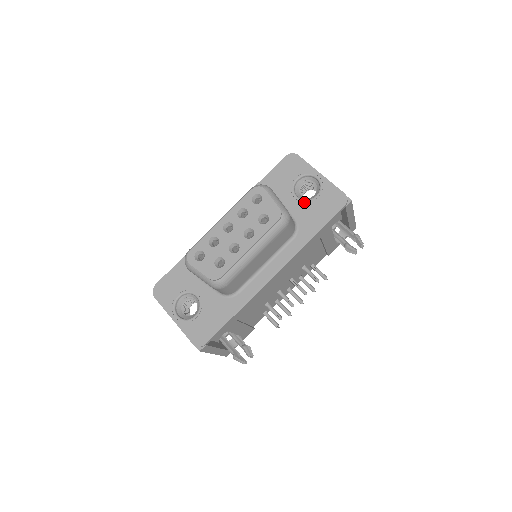
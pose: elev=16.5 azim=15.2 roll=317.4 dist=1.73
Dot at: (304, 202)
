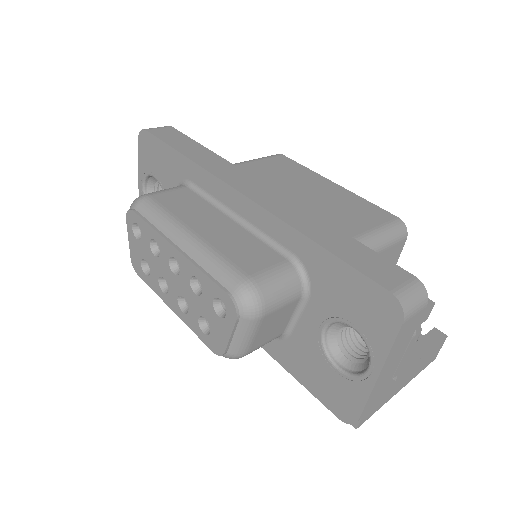
Dot at: (319, 346)
